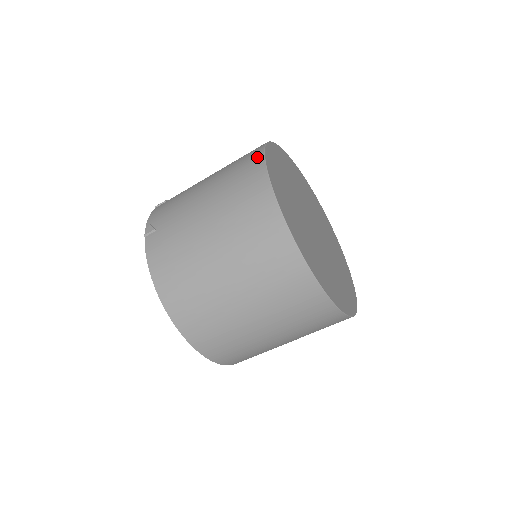
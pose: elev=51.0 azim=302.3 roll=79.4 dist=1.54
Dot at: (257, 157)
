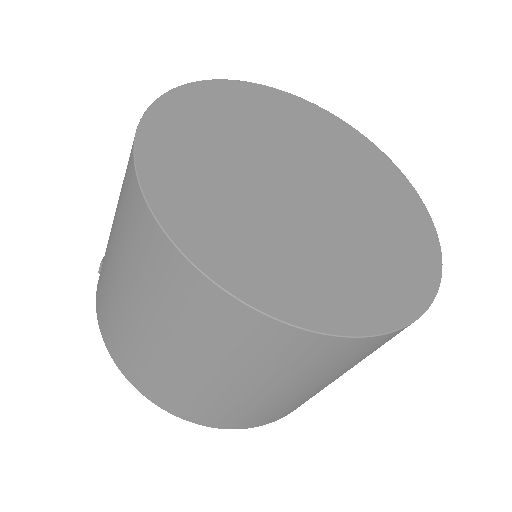
Dot at: occluded
